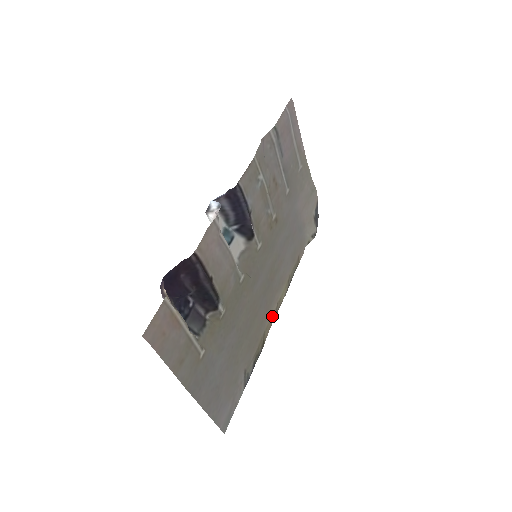
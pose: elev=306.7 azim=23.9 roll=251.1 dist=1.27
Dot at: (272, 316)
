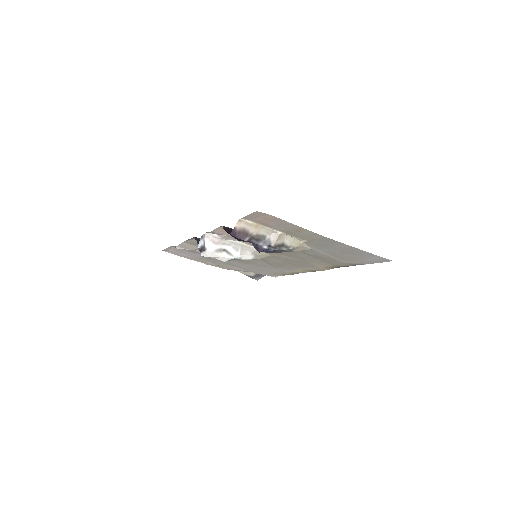
Dot at: (314, 270)
